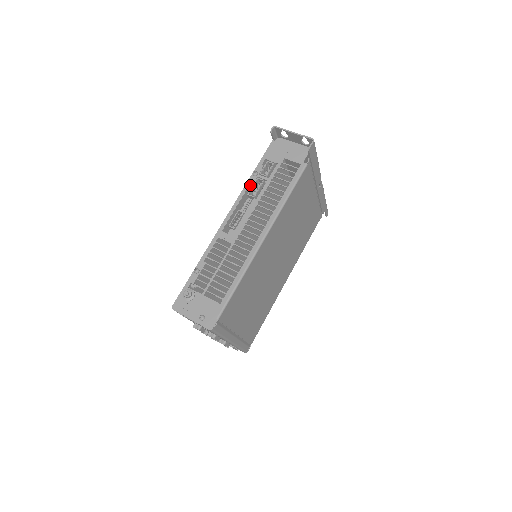
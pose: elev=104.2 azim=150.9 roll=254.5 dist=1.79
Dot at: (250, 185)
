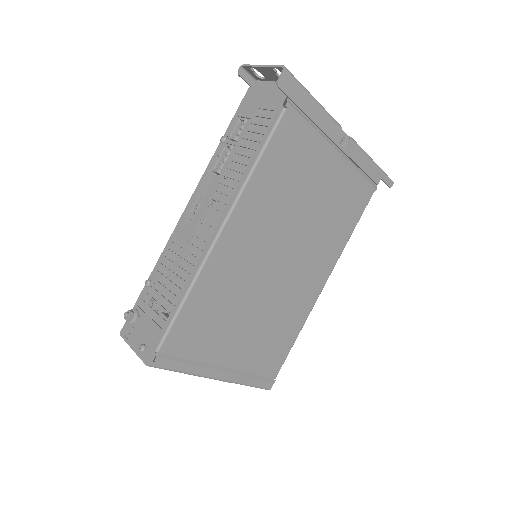
Dot at: occluded
